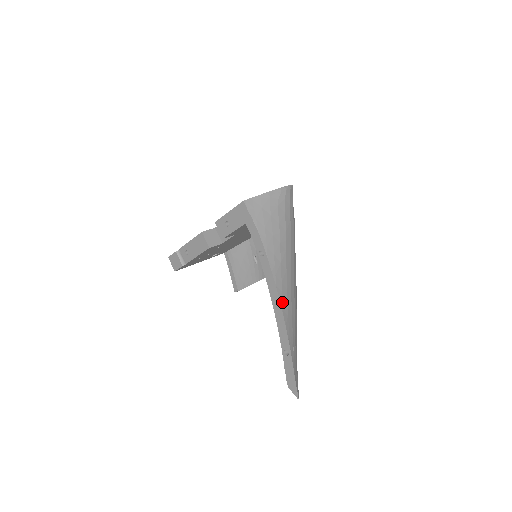
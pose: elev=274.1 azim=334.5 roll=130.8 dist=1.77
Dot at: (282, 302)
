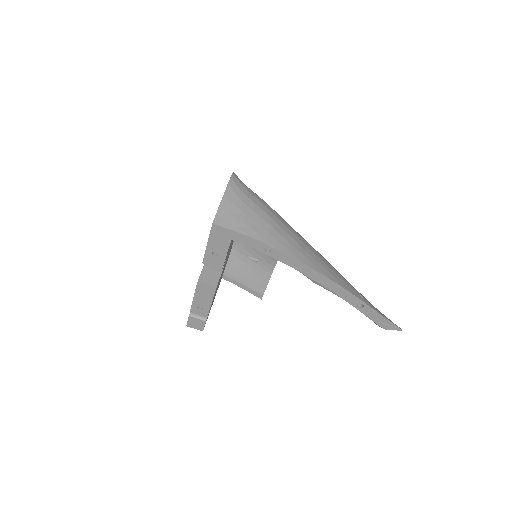
Dot at: (321, 271)
